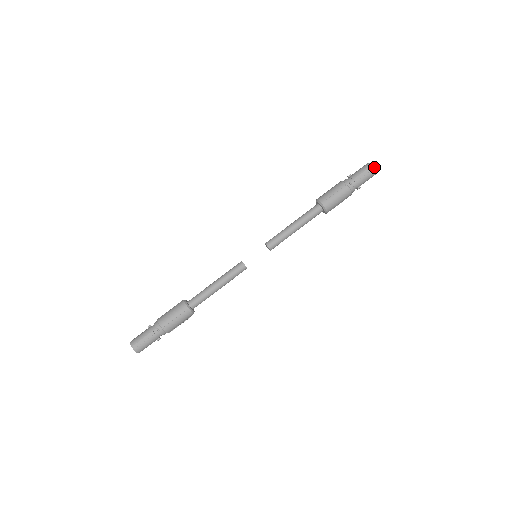
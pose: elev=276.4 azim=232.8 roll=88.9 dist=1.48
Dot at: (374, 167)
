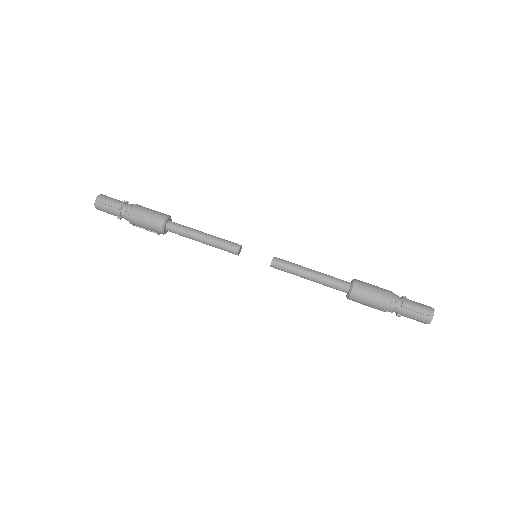
Dot at: occluded
